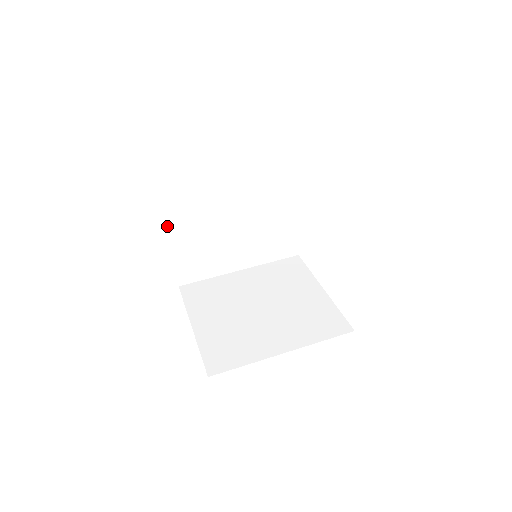
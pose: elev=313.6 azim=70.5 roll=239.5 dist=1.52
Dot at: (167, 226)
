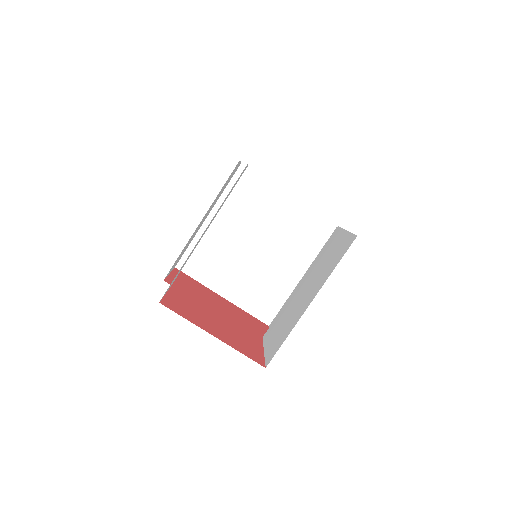
Dot at: (169, 288)
